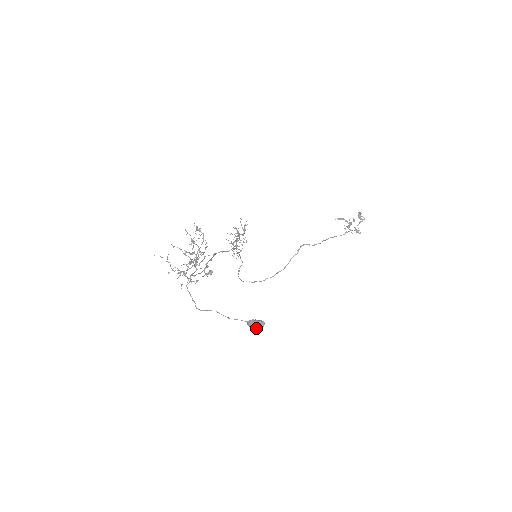
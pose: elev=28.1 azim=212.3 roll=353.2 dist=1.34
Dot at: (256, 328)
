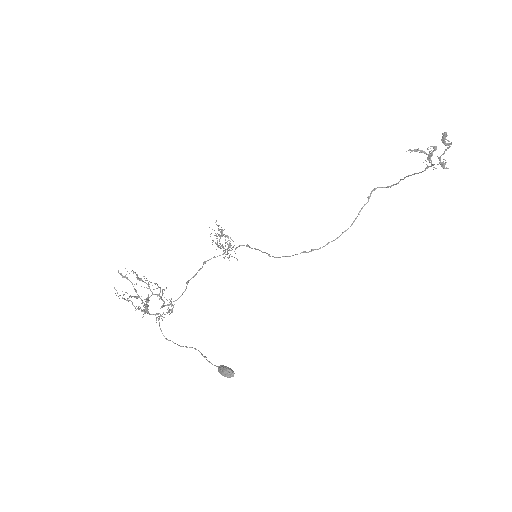
Dot at: occluded
